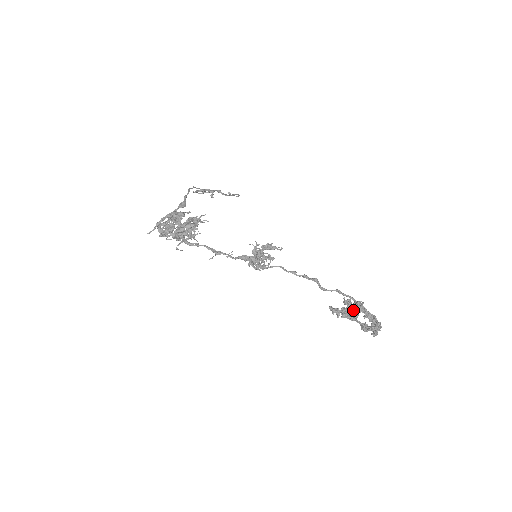
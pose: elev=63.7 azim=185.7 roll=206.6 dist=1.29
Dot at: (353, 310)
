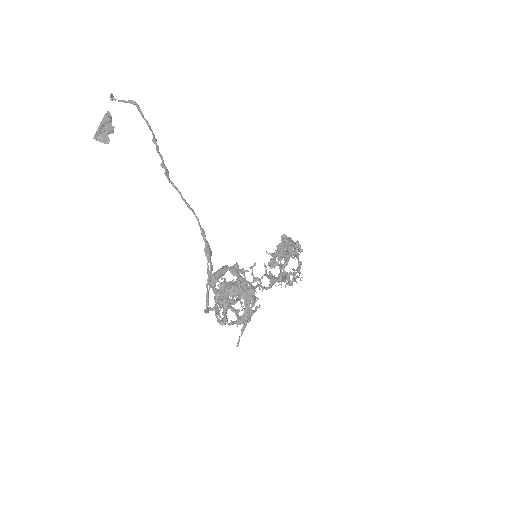
Dot at: occluded
